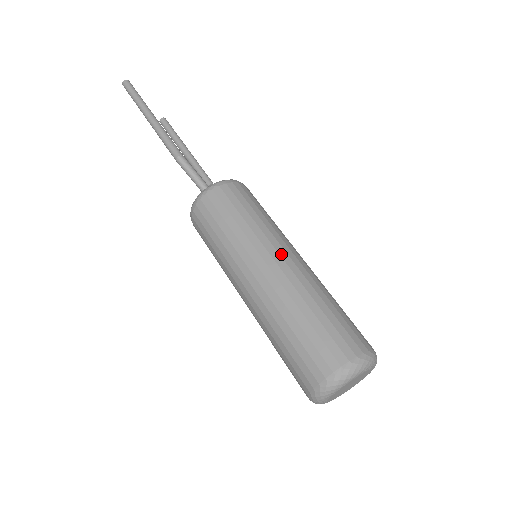
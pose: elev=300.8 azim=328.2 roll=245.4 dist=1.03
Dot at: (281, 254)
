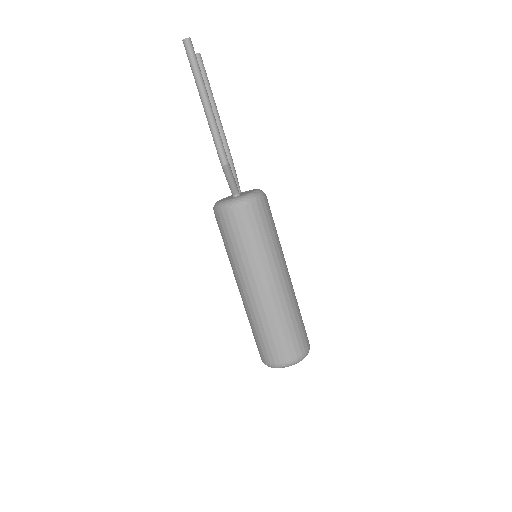
Dot at: (279, 276)
